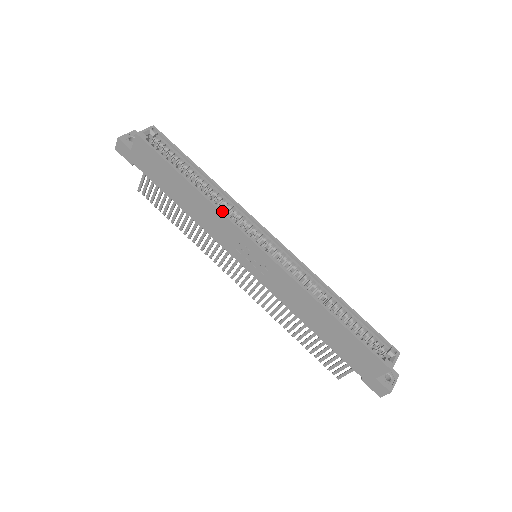
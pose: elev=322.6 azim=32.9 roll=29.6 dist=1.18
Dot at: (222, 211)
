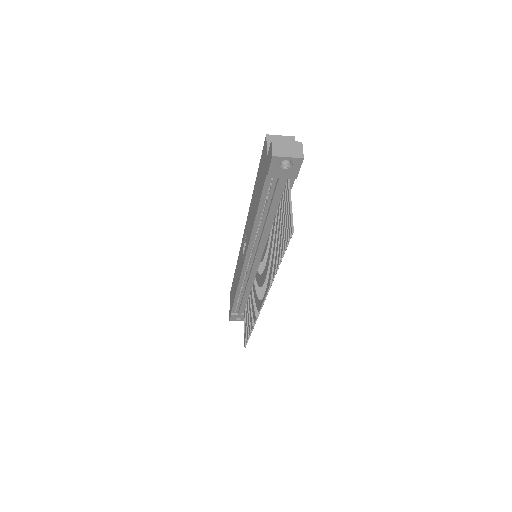
Dot at: occluded
